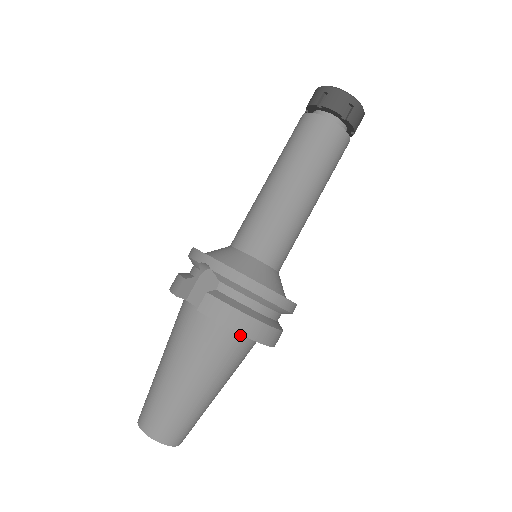
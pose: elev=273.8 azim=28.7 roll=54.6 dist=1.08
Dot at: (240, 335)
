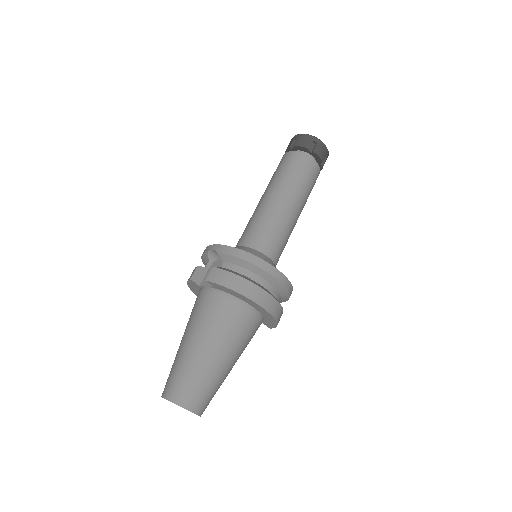
Dot at: (243, 304)
